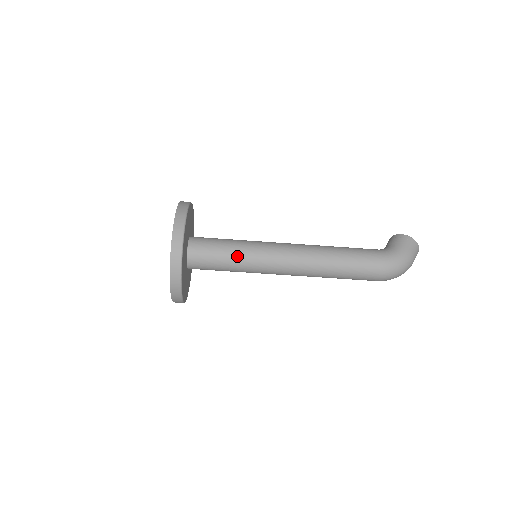
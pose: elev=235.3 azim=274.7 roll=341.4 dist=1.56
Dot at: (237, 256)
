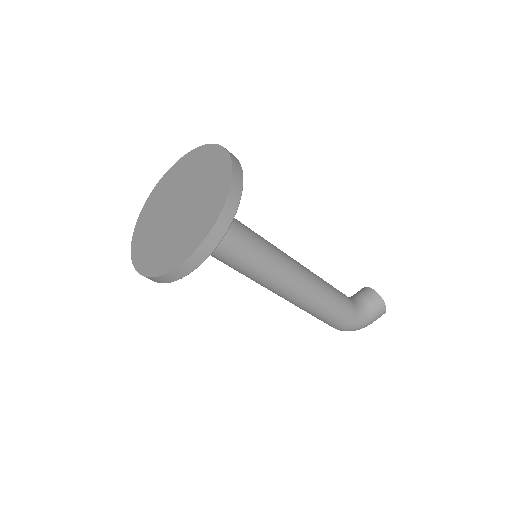
Dot at: (239, 264)
